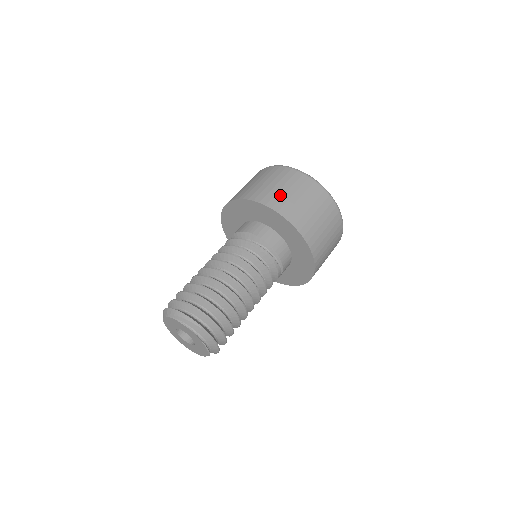
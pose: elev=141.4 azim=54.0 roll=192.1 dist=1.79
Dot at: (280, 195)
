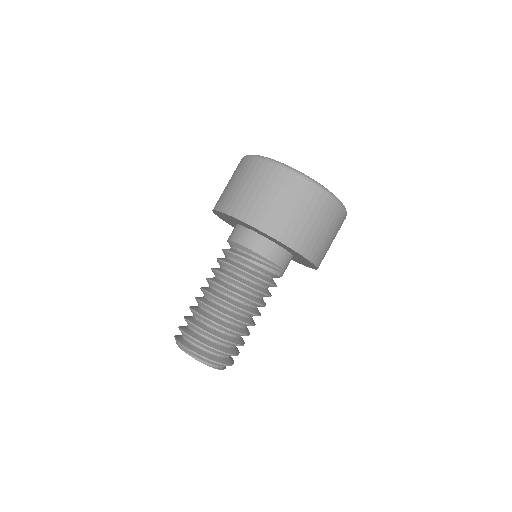
Dot at: (252, 202)
